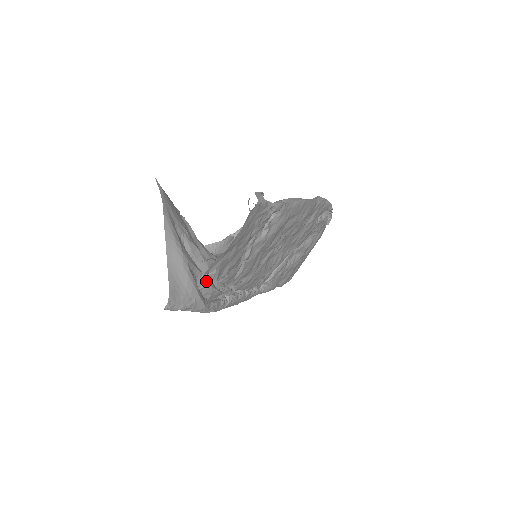
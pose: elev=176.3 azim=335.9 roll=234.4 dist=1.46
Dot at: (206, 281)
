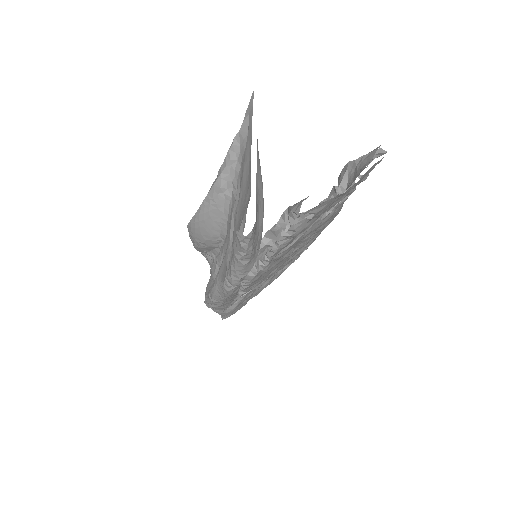
Dot at: occluded
